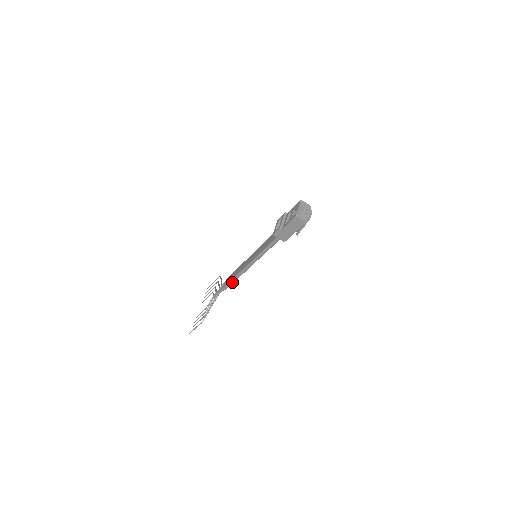
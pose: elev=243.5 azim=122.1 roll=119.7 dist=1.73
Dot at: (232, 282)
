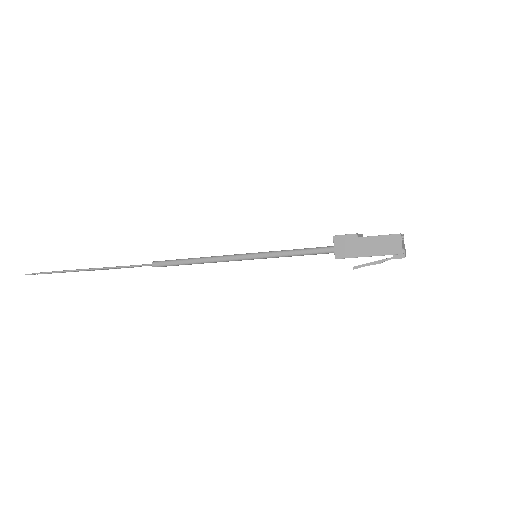
Dot at: (179, 262)
